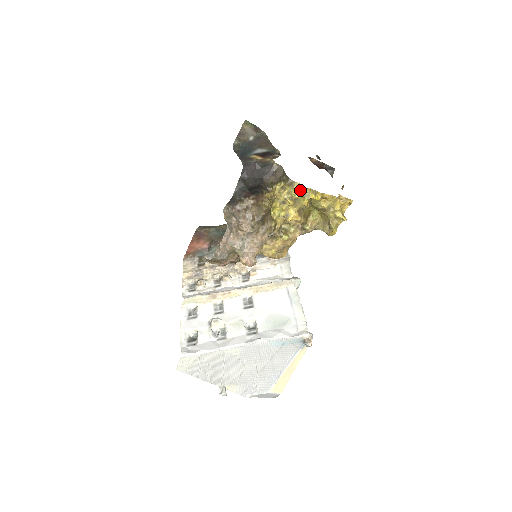
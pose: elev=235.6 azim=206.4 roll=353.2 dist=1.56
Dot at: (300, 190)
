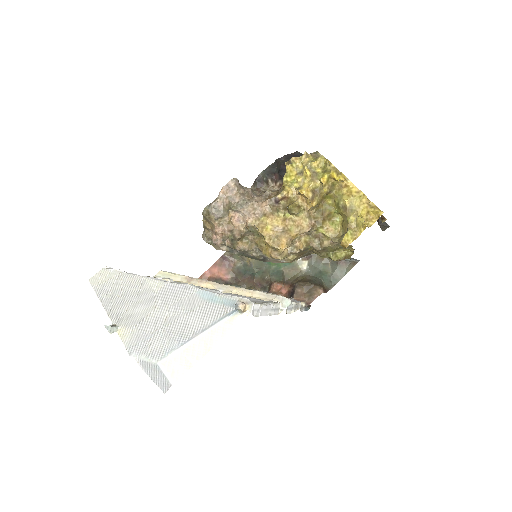
Dot at: (323, 166)
